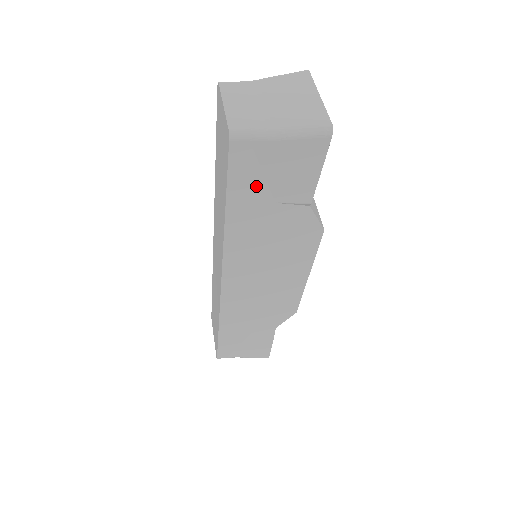
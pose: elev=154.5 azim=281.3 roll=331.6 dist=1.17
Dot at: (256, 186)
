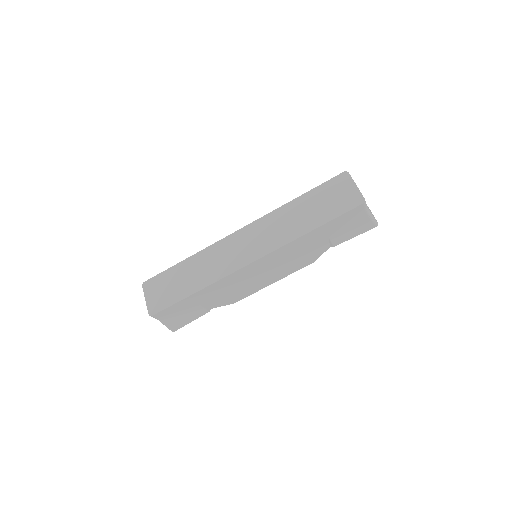
Dot at: (338, 226)
